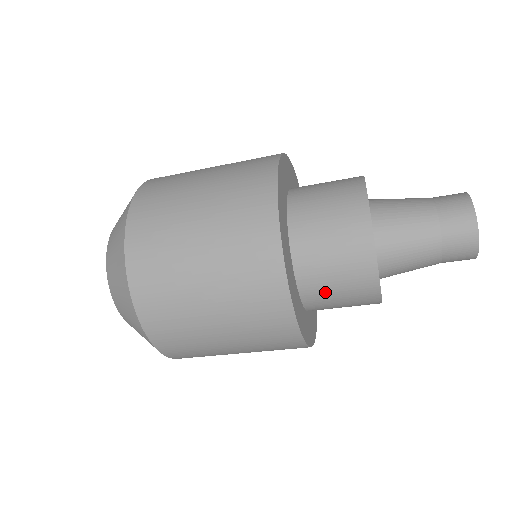
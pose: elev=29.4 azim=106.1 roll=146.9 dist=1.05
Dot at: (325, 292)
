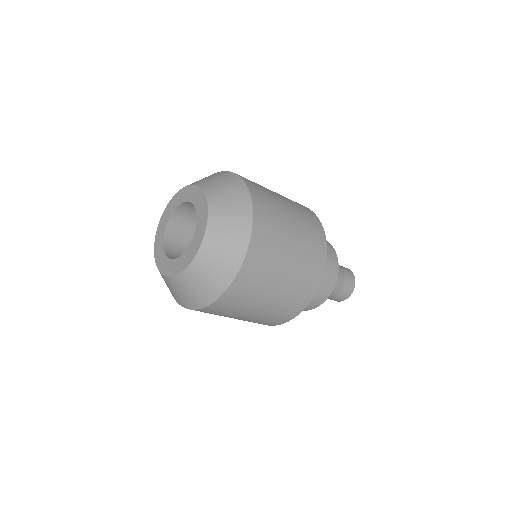
Dot at: occluded
